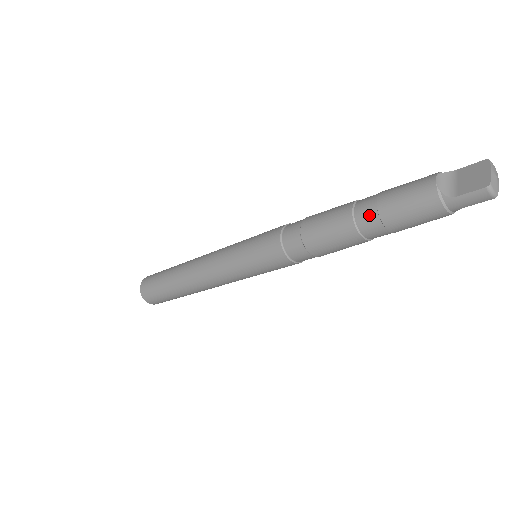
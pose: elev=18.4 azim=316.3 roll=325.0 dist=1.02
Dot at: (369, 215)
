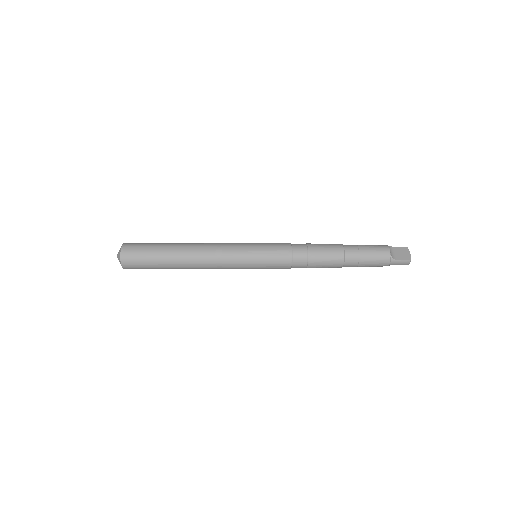
Dot at: (354, 255)
